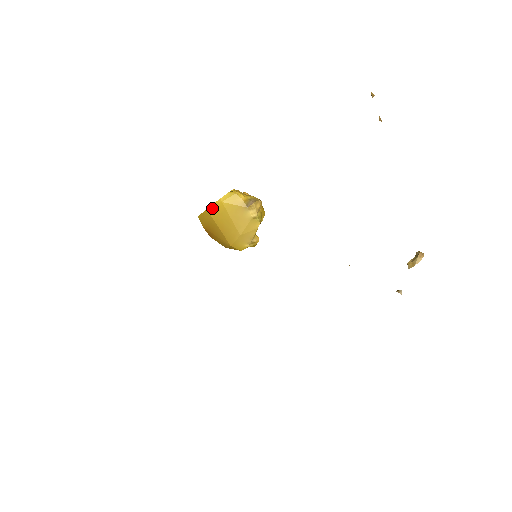
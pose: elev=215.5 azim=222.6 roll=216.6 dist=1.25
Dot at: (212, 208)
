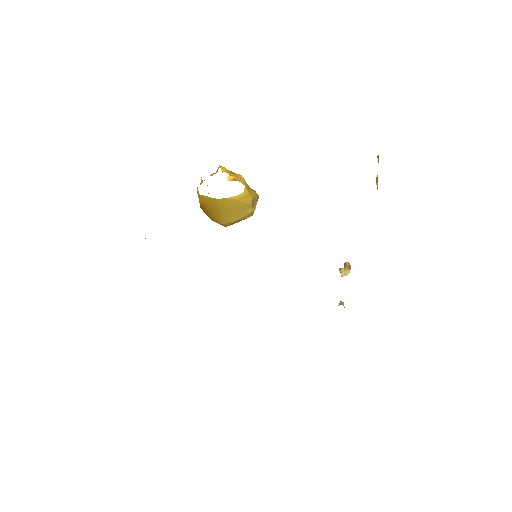
Dot at: (224, 200)
